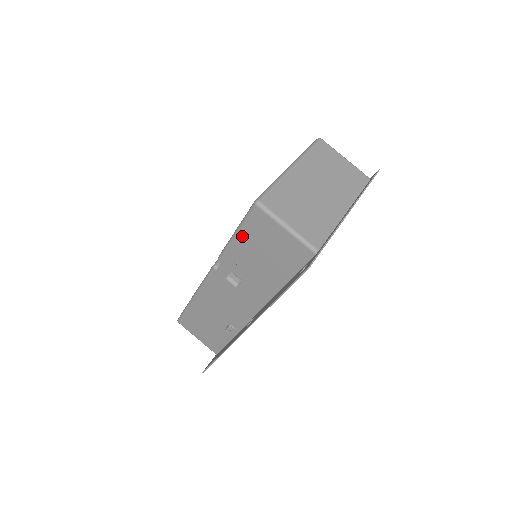
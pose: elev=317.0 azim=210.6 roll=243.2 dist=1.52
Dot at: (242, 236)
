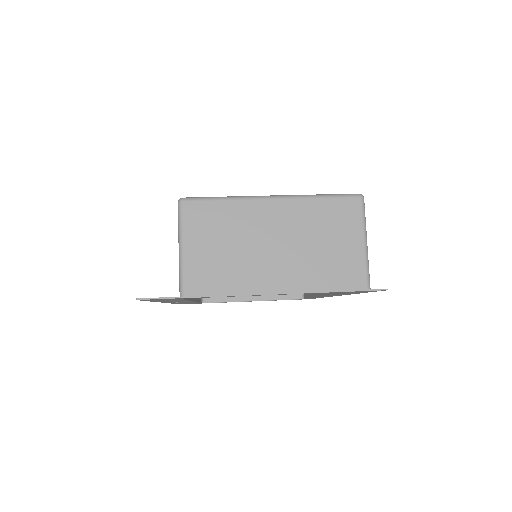
Dot at: occluded
